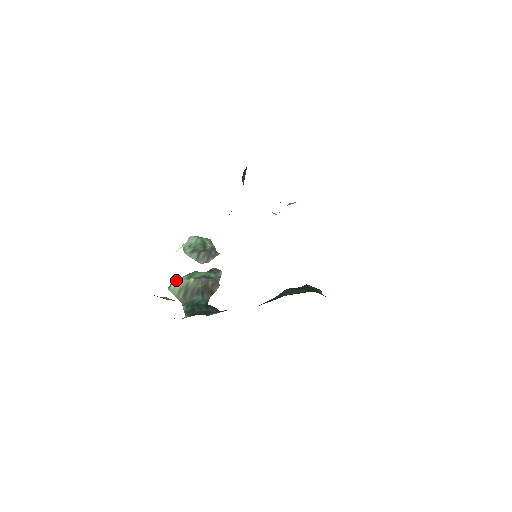
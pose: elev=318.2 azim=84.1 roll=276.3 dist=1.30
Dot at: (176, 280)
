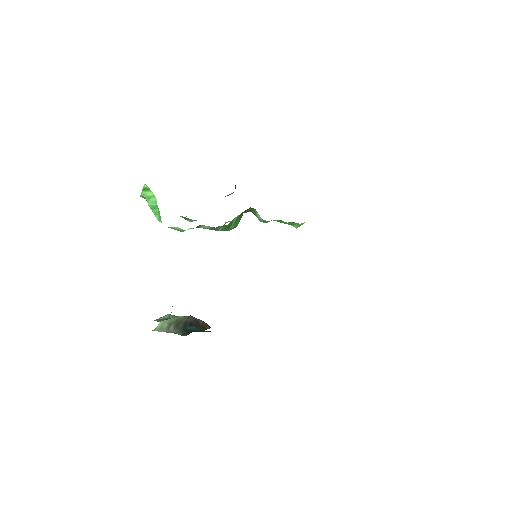
Dot at: (162, 321)
